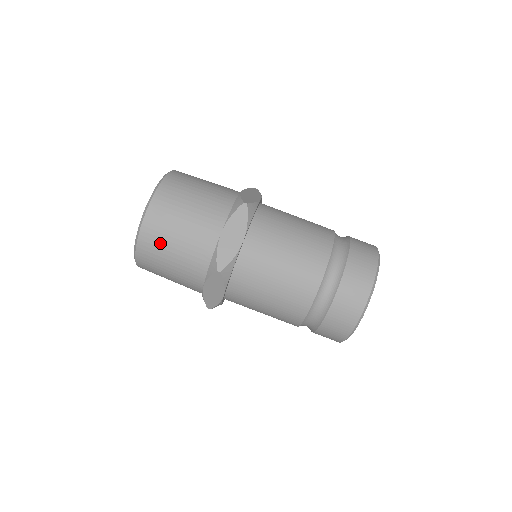
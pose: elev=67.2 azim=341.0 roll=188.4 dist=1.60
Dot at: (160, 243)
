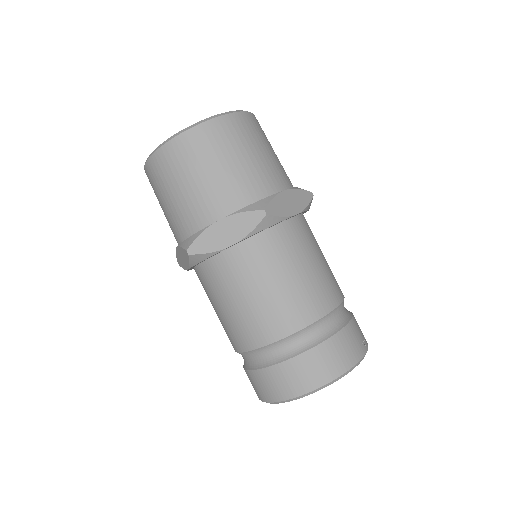
Dot at: (165, 178)
